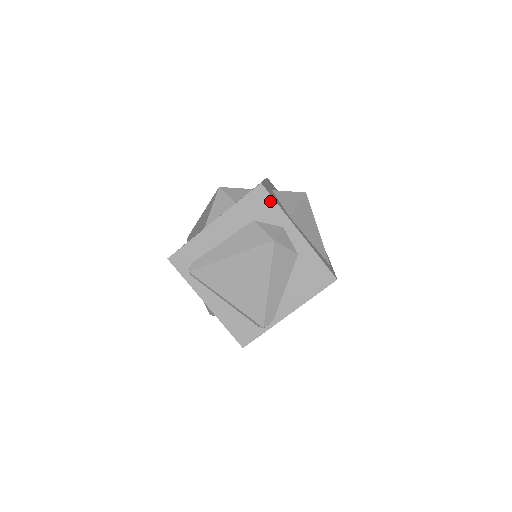
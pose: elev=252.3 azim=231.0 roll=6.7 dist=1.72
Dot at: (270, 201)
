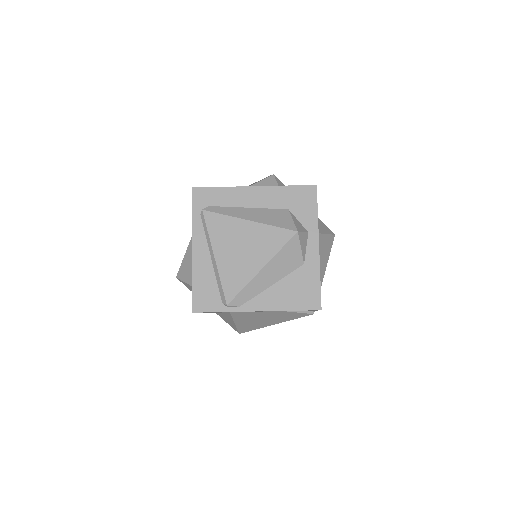
Dot at: (313, 204)
